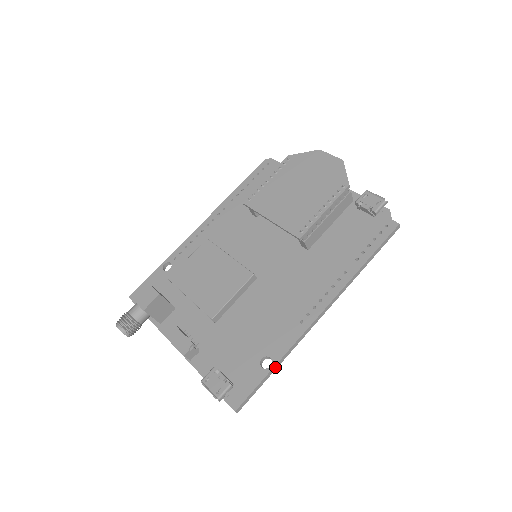
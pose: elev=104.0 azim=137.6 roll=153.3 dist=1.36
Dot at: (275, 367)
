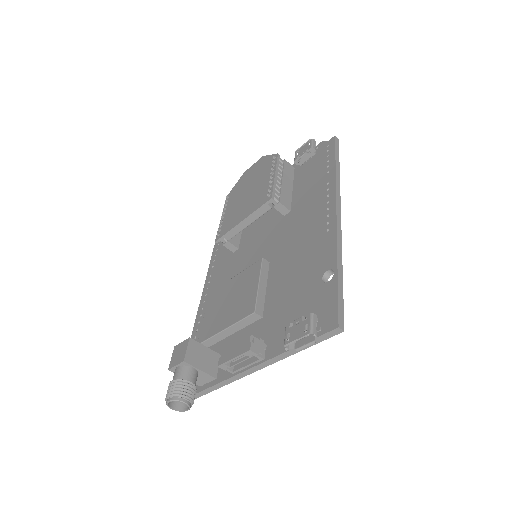
Dot at: (339, 270)
